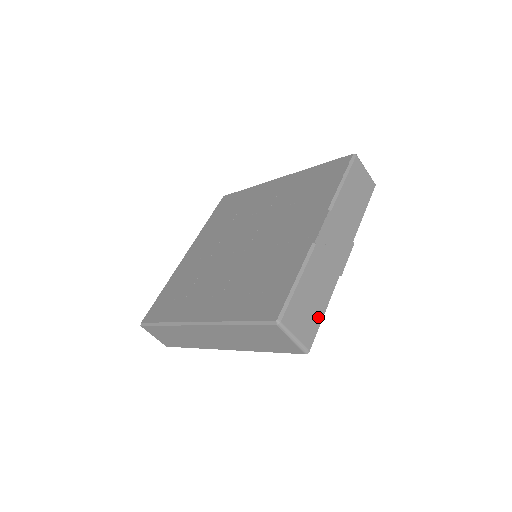
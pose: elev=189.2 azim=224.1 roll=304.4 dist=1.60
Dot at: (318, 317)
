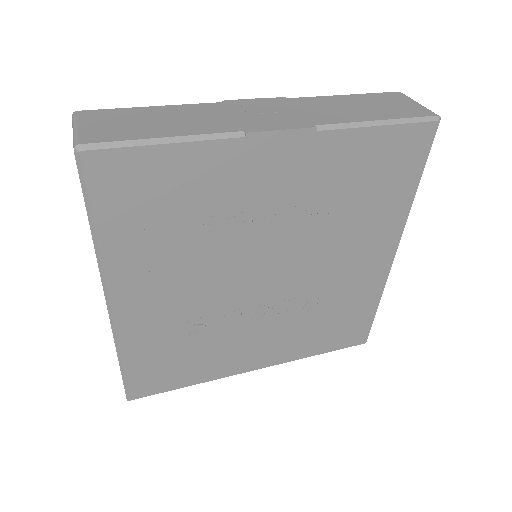
Dot at: (143, 135)
